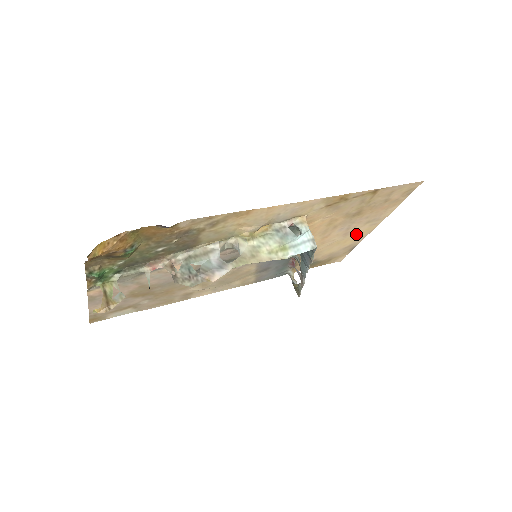
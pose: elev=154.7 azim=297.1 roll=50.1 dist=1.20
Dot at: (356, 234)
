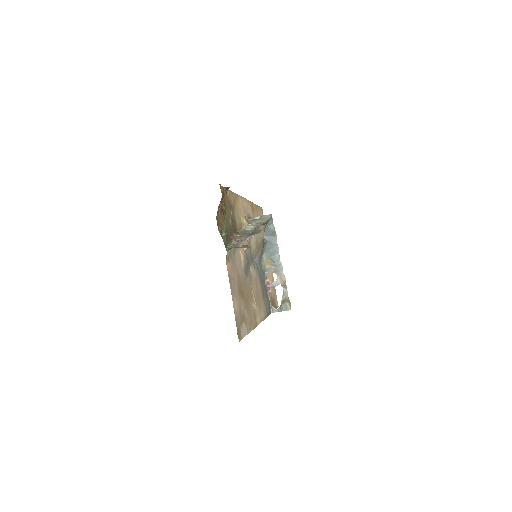
Dot at: (269, 263)
